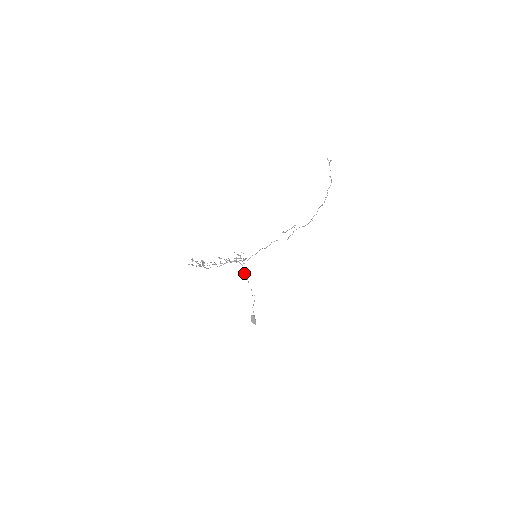
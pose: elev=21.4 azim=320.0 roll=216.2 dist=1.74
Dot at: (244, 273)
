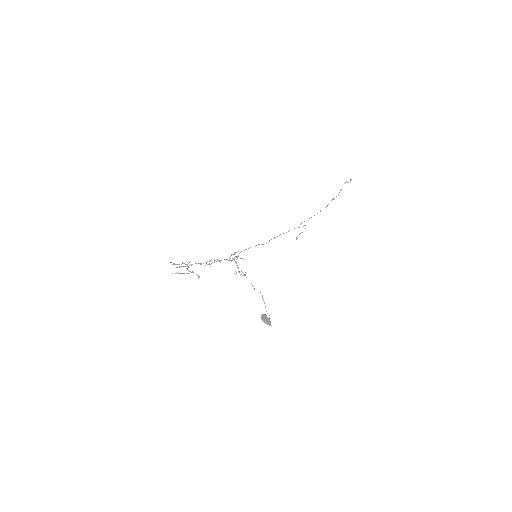
Dot at: occluded
